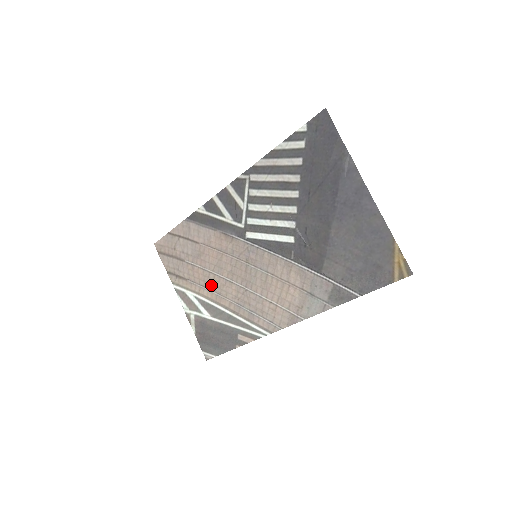
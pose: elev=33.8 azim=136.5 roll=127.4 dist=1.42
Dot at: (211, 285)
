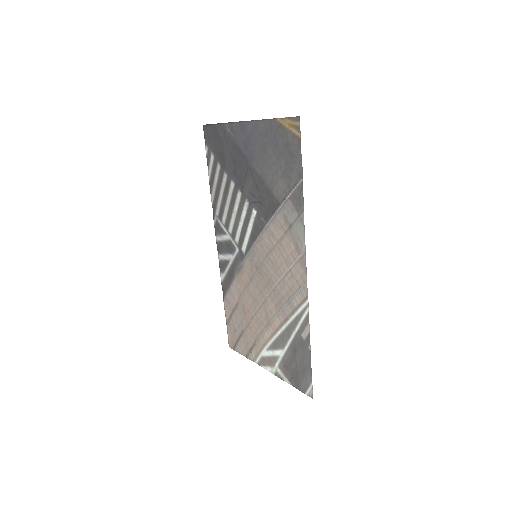
Dot at: (263, 322)
